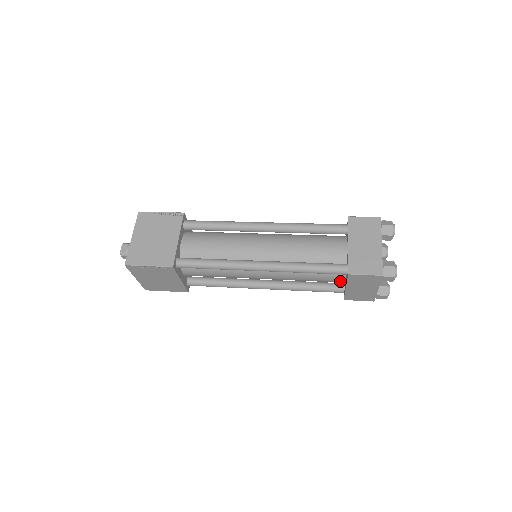
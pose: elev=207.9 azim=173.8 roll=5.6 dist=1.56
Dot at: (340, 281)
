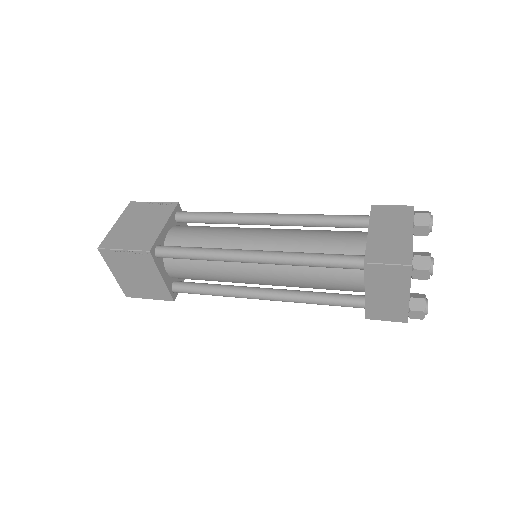
Dot at: (358, 286)
